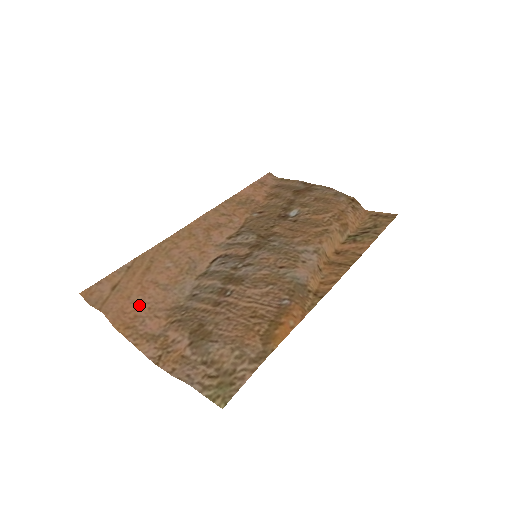
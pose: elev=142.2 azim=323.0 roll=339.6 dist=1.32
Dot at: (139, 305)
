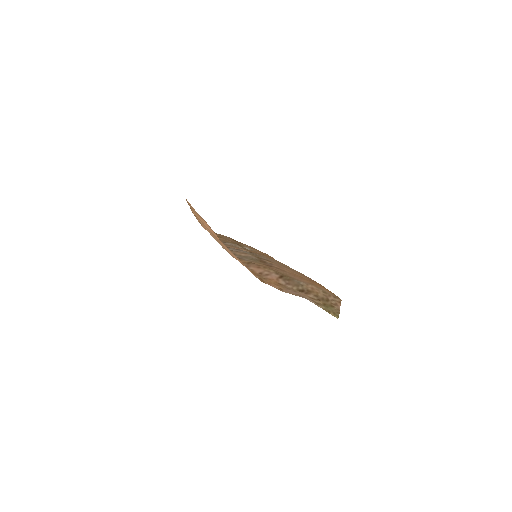
Dot at: occluded
